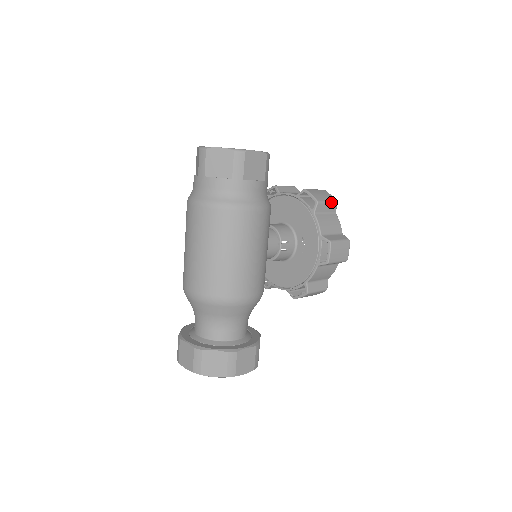
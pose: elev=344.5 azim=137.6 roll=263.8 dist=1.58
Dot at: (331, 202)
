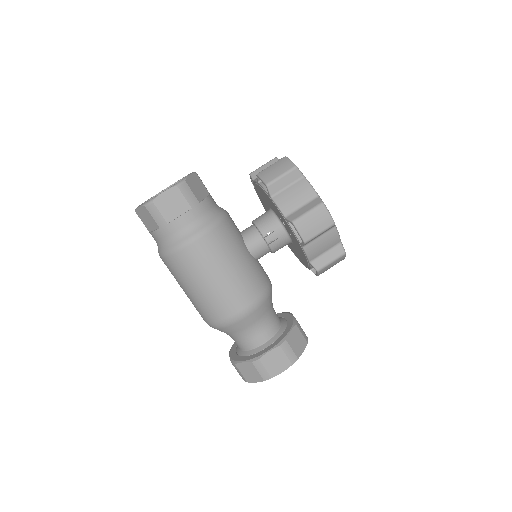
Dot at: (287, 172)
